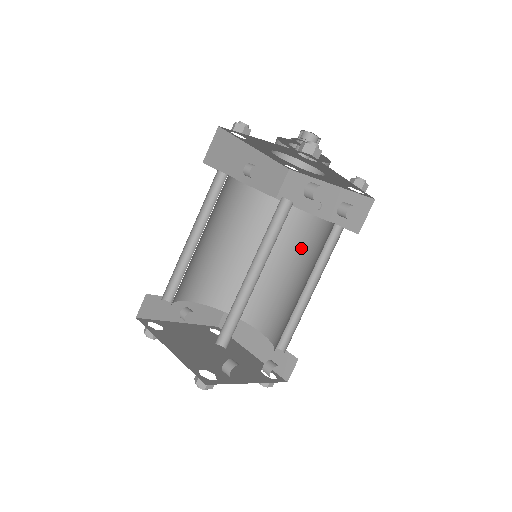
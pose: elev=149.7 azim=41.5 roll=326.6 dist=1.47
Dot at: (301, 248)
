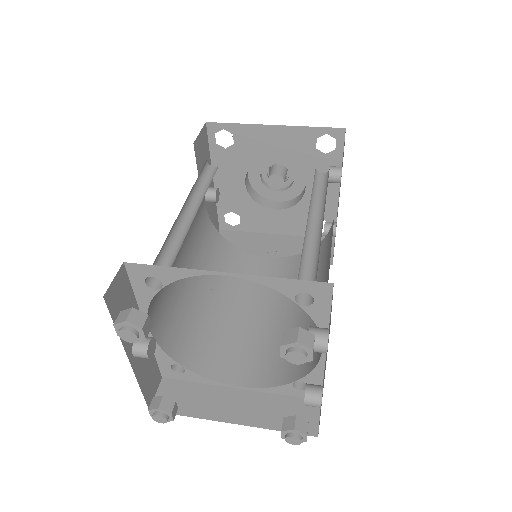
Dot at: occluded
